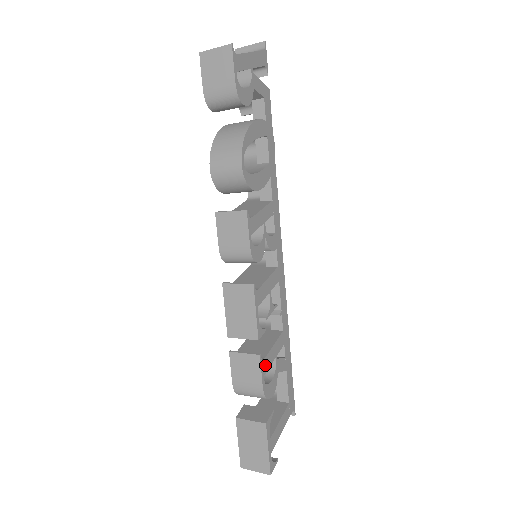
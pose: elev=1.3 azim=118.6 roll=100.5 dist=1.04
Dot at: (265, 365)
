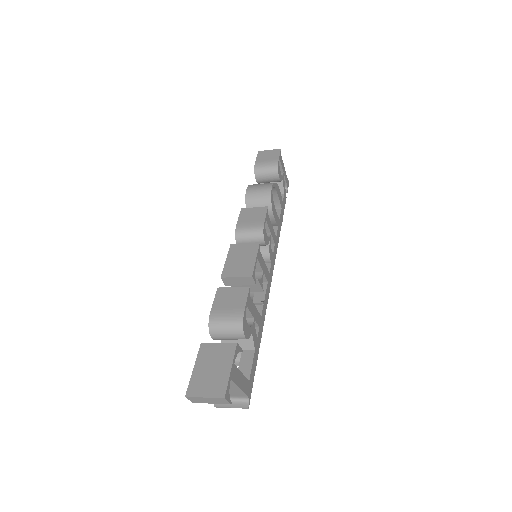
Dot at: (249, 303)
